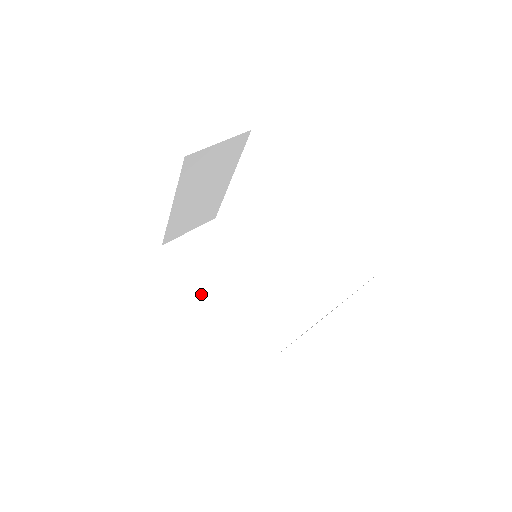
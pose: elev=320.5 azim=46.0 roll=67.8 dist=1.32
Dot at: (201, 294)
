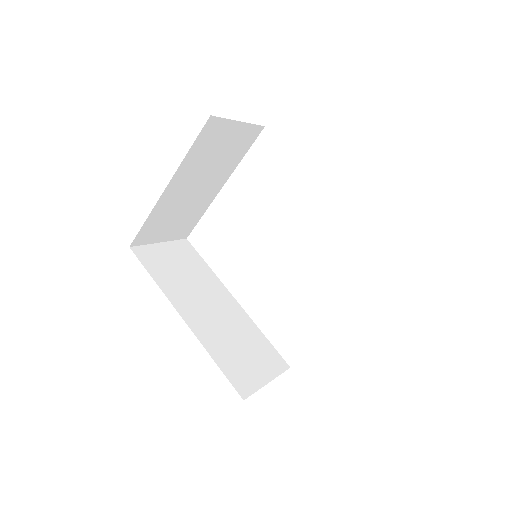
Dot at: (174, 305)
